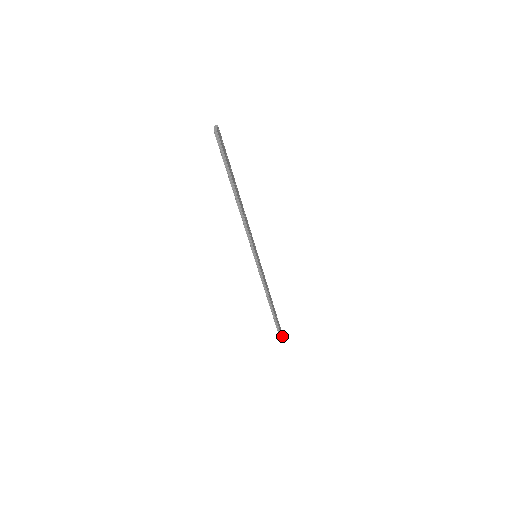
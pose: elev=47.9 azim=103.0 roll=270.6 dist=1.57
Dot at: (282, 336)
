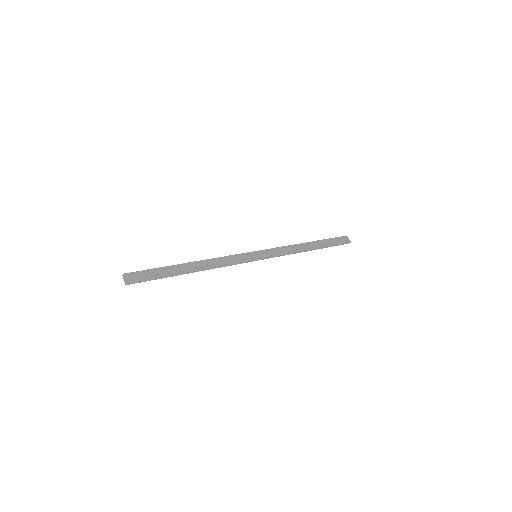
Dot at: (345, 239)
